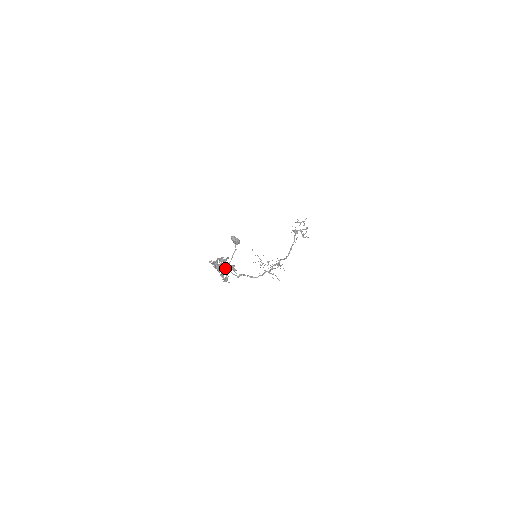
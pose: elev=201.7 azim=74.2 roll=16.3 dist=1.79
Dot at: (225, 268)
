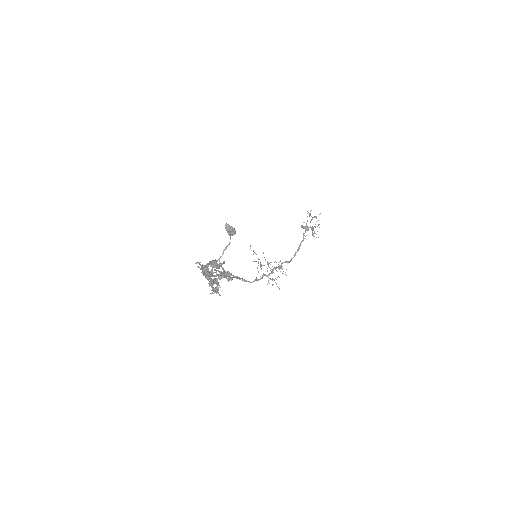
Dot at: (217, 275)
